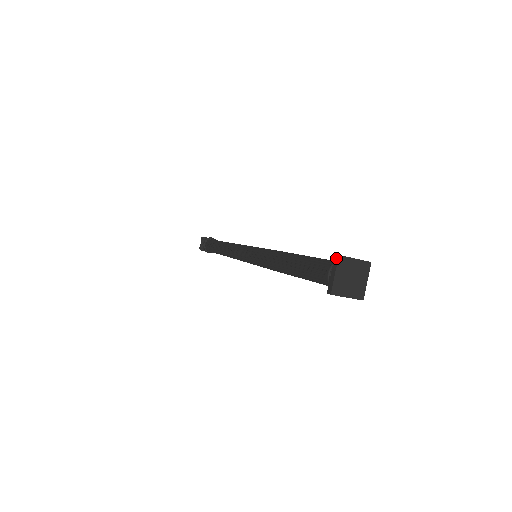
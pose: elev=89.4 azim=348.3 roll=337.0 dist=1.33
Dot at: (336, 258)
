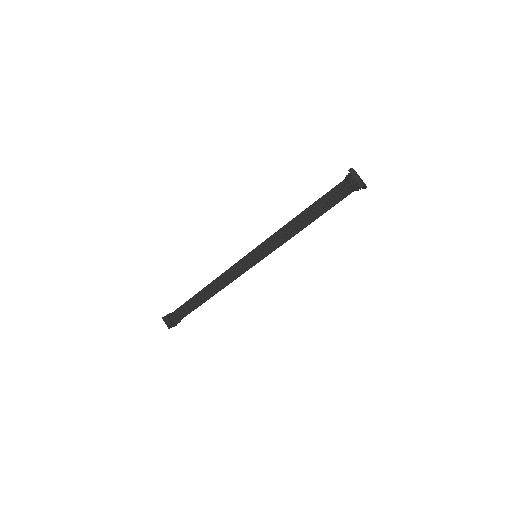
Dot at: (351, 170)
